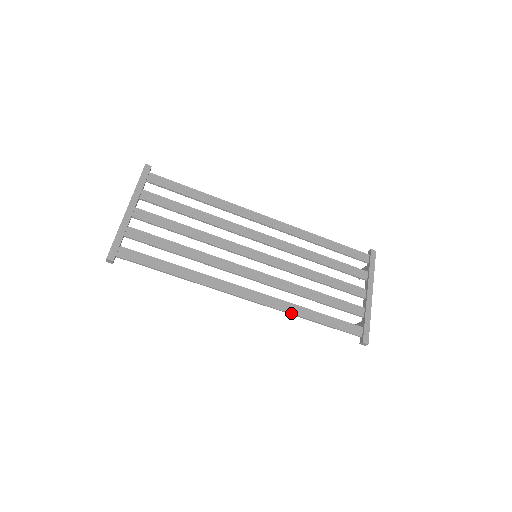
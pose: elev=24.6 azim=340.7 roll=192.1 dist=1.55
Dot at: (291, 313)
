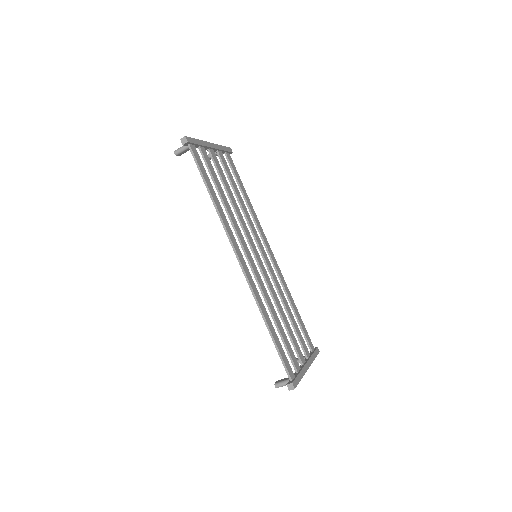
Dot at: (260, 305)
